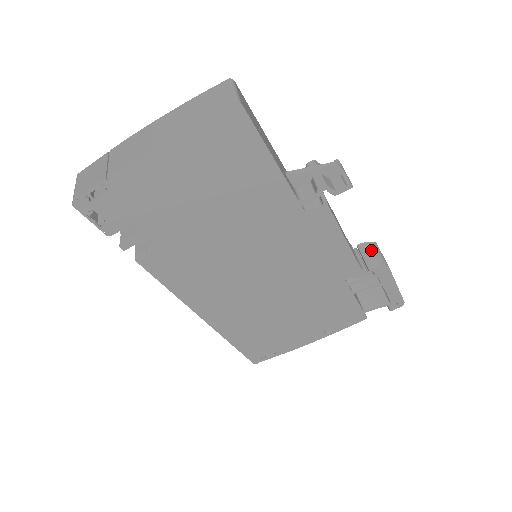
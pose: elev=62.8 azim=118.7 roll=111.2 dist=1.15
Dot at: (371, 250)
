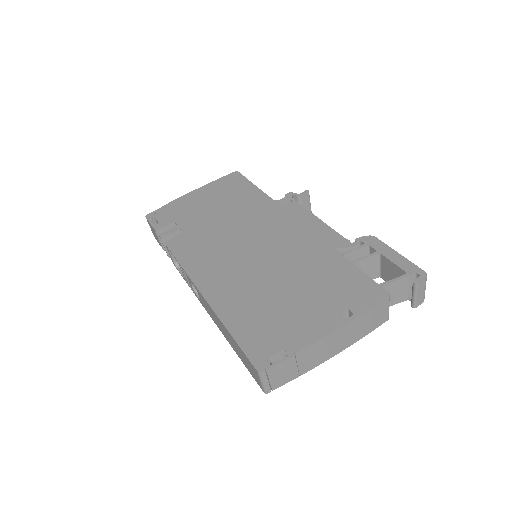
Dot at: occluded
